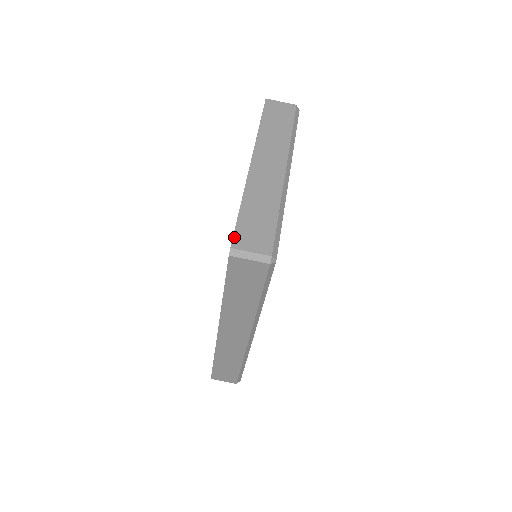
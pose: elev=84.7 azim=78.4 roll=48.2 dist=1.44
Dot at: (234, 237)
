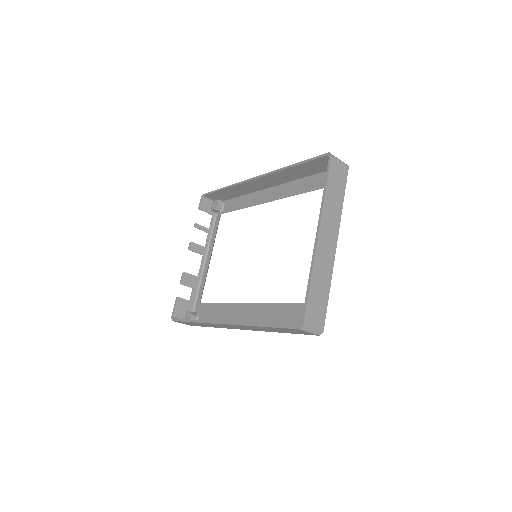
Dot at: (305, 315)
